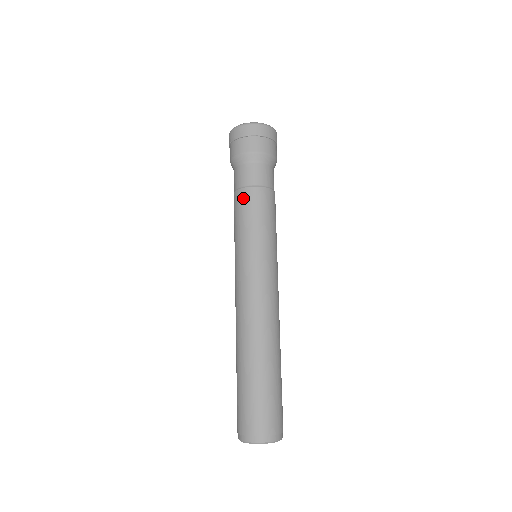
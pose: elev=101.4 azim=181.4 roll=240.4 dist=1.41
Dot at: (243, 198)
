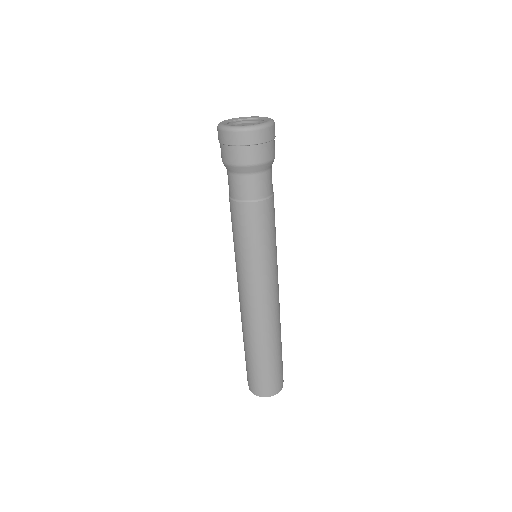
Dot at: (230, 209)
